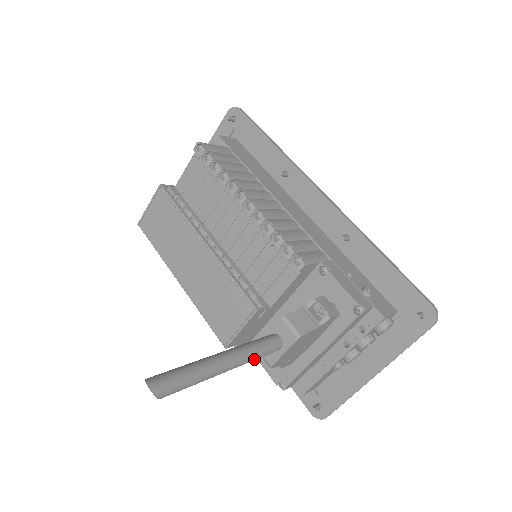
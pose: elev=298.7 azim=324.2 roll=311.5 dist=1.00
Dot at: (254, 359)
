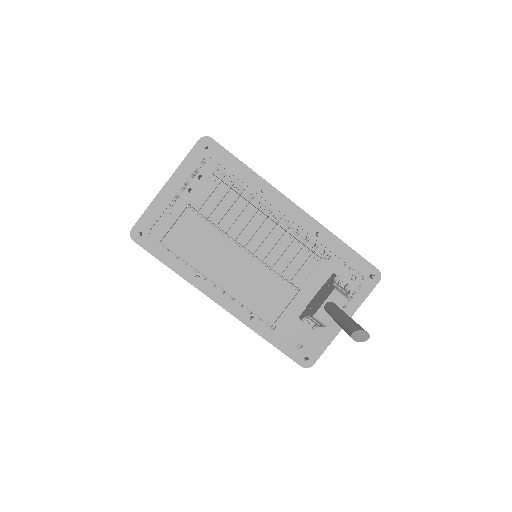
Dot at: occluded
